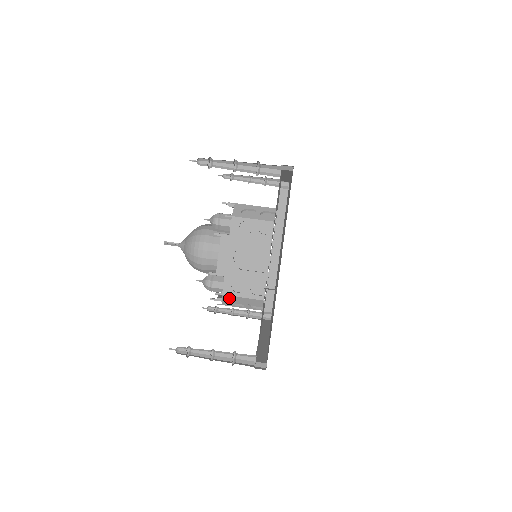
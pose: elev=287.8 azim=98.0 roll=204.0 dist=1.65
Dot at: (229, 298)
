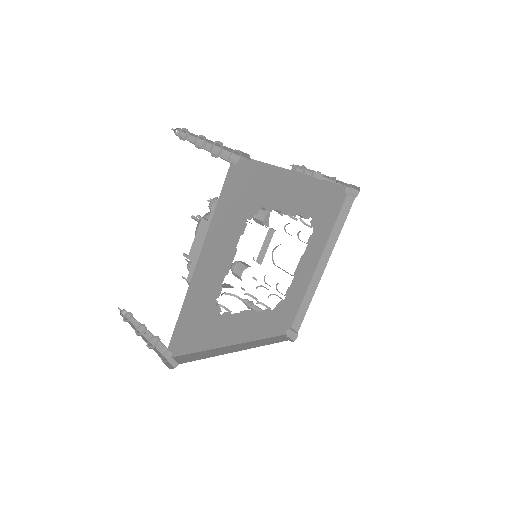
Dot at: occluded
